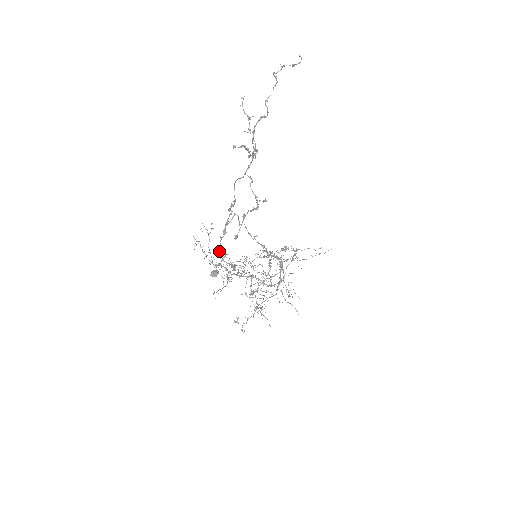
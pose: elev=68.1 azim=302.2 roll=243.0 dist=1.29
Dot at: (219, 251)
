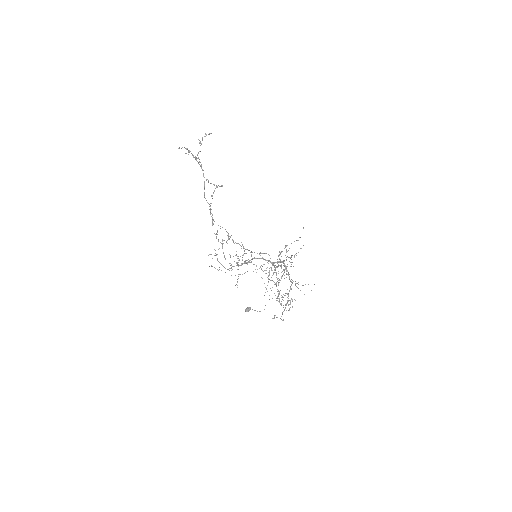
Dot at: occluded
